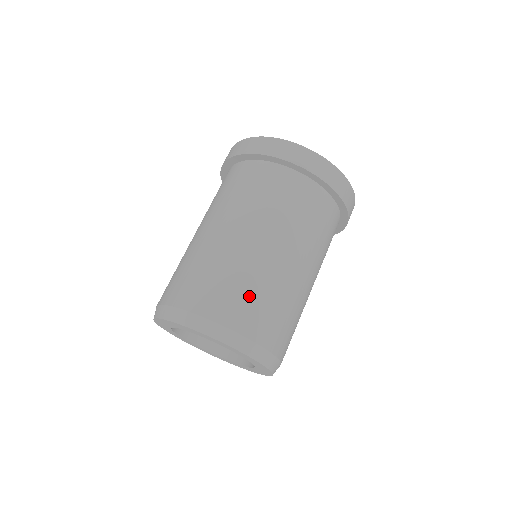
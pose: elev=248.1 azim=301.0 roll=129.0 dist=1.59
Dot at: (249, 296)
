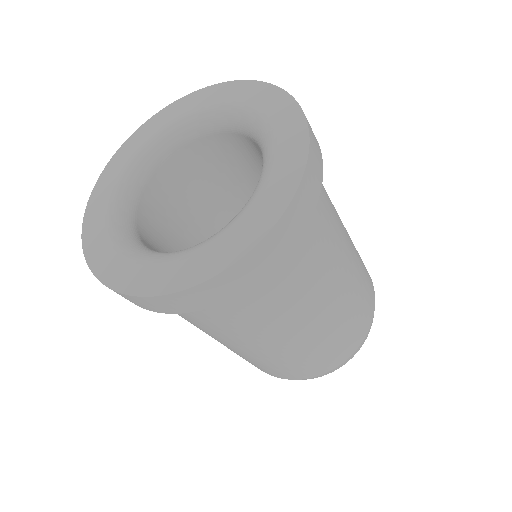
Dot at: (294, 367)
